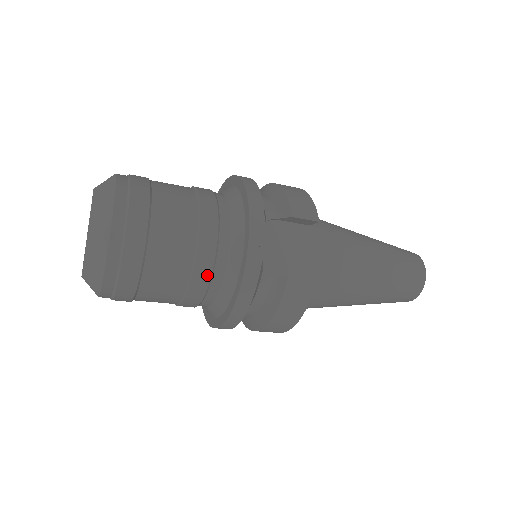
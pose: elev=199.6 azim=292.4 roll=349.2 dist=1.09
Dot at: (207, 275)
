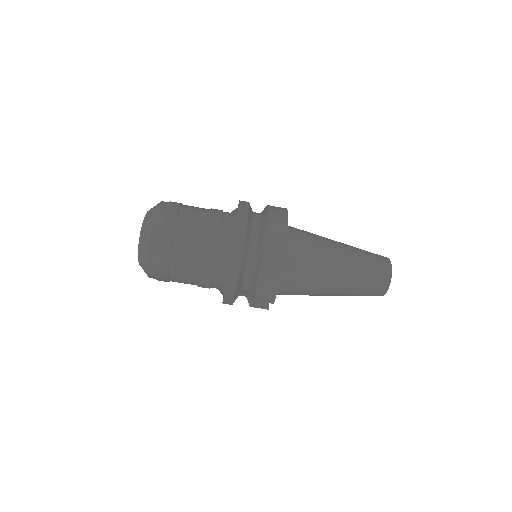
Dot at: (219, 211)
